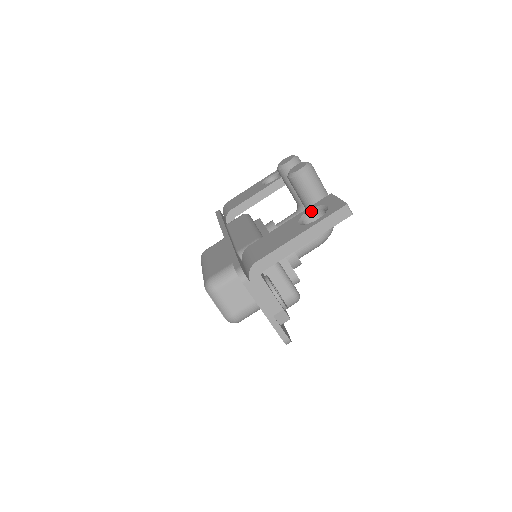
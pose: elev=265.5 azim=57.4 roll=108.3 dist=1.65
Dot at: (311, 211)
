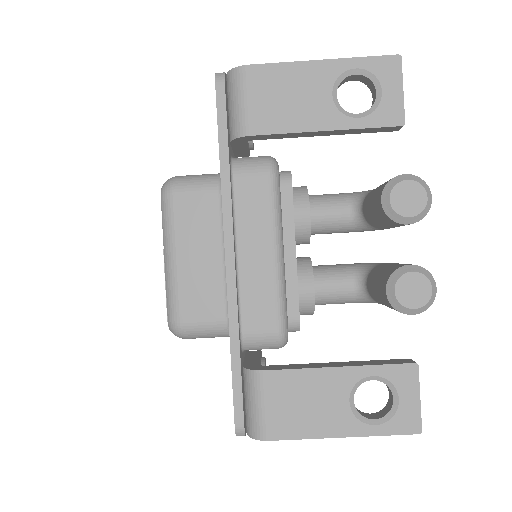
Dot at: (376, 379)
